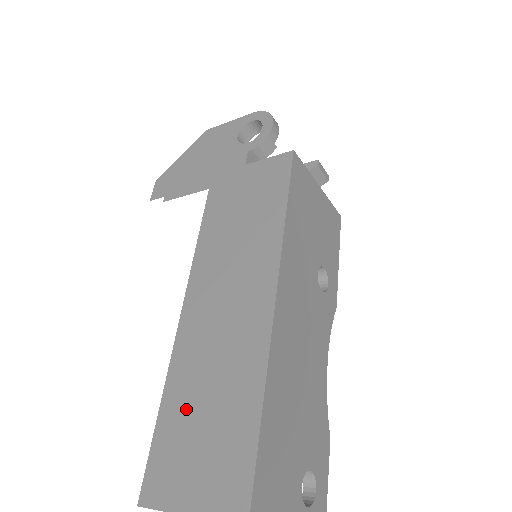
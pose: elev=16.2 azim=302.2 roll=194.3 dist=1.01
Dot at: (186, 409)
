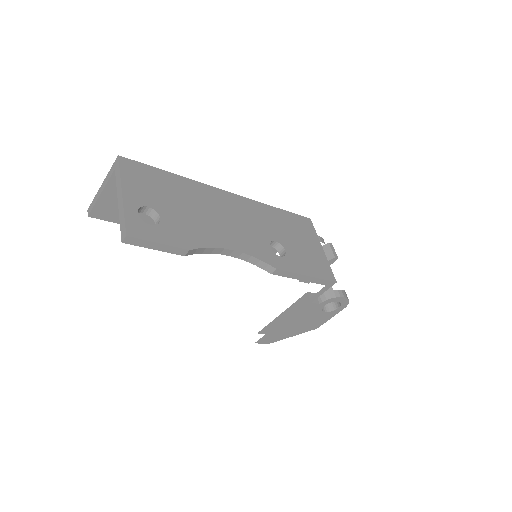
Dot at: occluded
